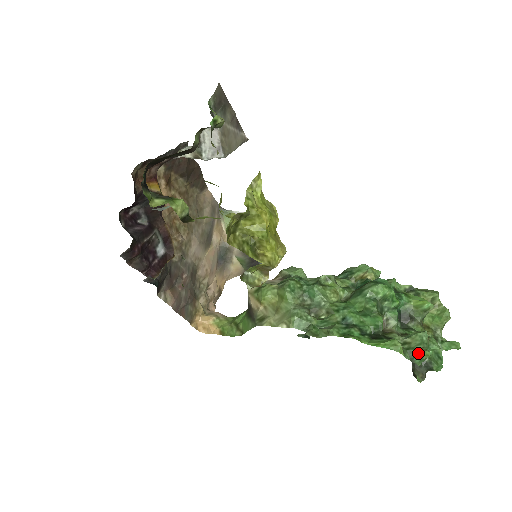
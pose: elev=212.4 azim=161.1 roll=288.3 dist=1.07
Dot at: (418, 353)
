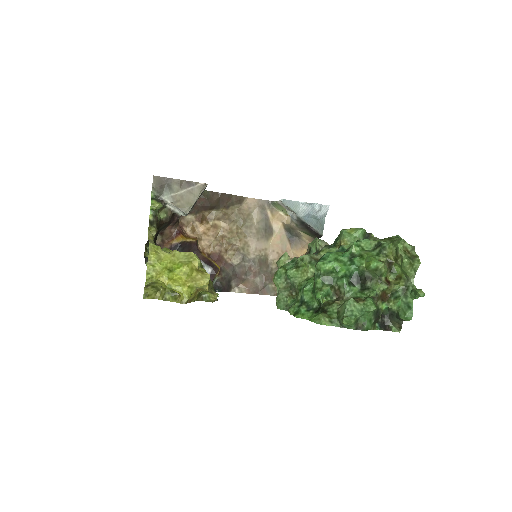
Dot at: (341, 321)
